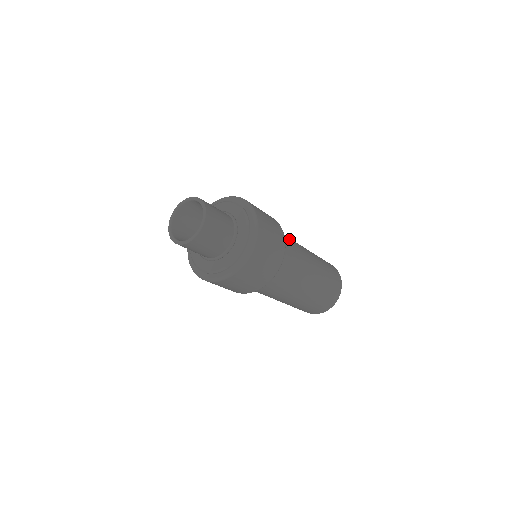
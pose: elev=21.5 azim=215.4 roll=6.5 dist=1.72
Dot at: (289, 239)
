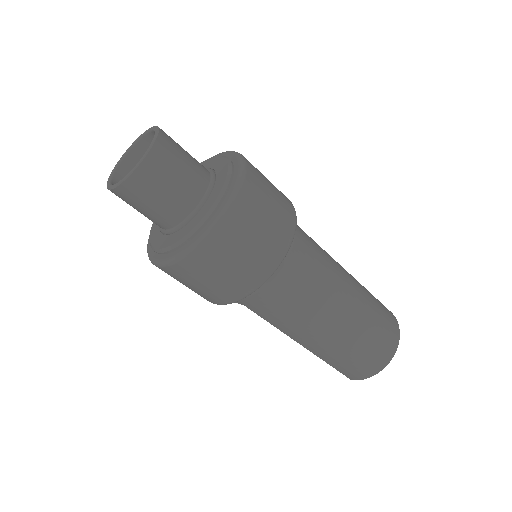
Dot at: occluded
